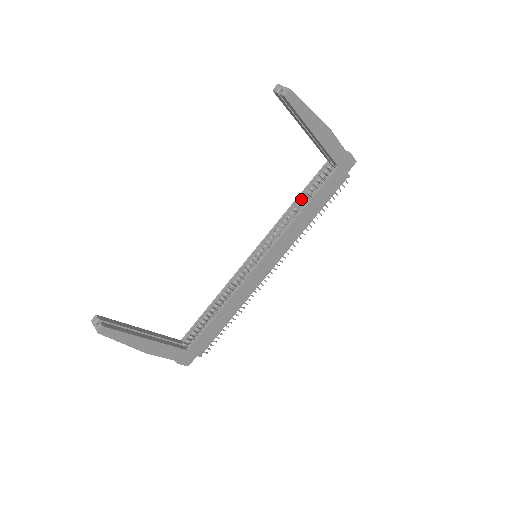
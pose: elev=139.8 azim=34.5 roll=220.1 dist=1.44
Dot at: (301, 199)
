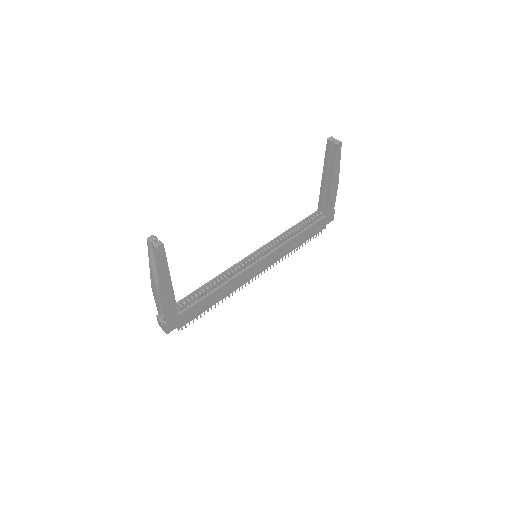
Dot at: (295, 228)
